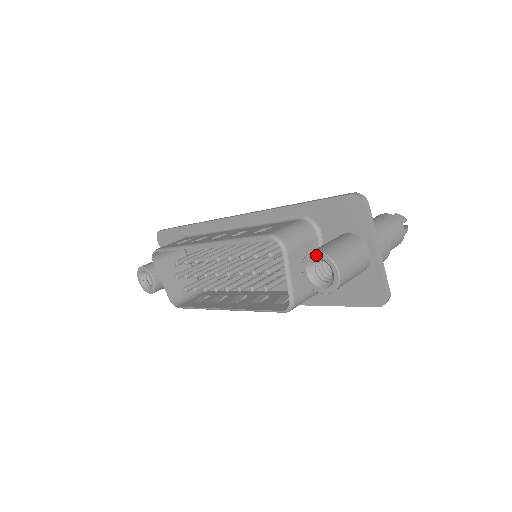
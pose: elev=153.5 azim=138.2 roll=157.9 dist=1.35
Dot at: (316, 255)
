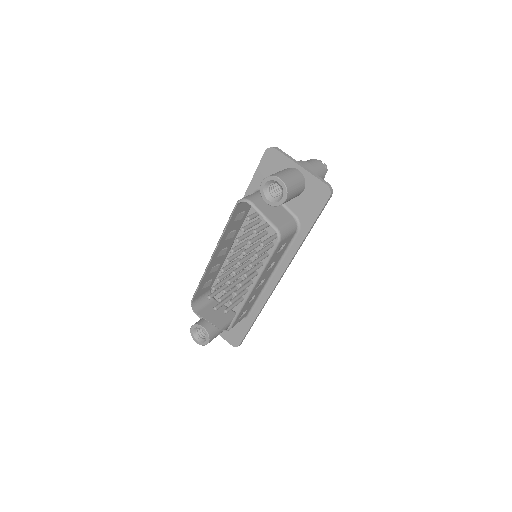
Dot at: (263, 183)
